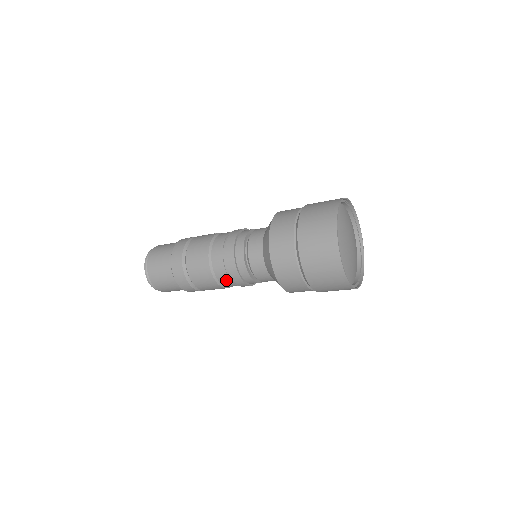
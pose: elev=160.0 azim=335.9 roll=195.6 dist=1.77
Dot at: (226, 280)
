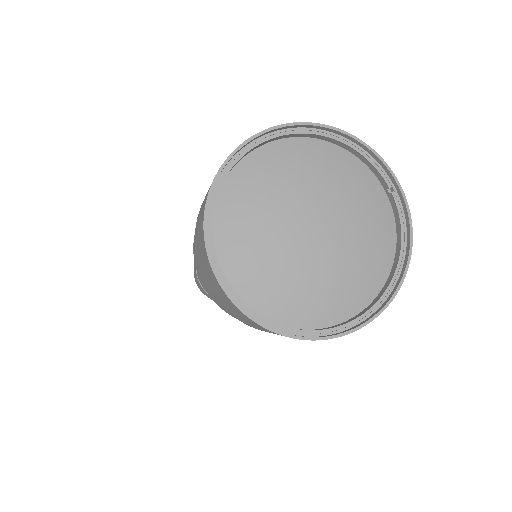
Dot at: occluded
